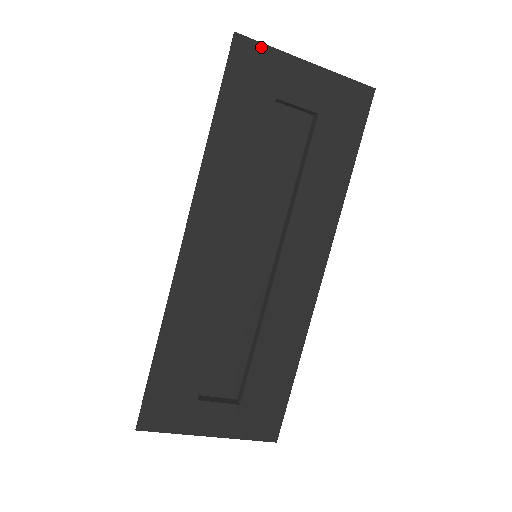
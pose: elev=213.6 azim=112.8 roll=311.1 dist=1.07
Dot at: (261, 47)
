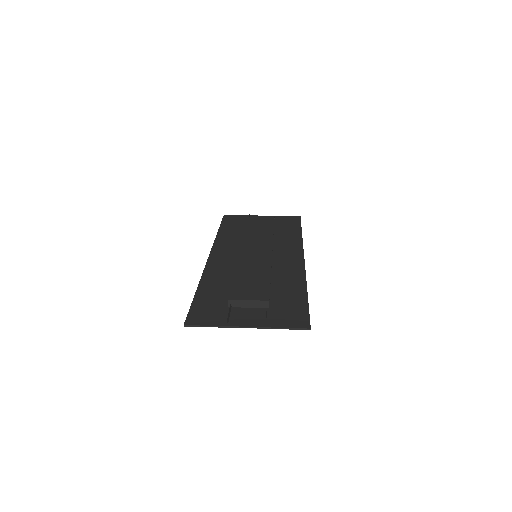
Dot at: (206, 325)
